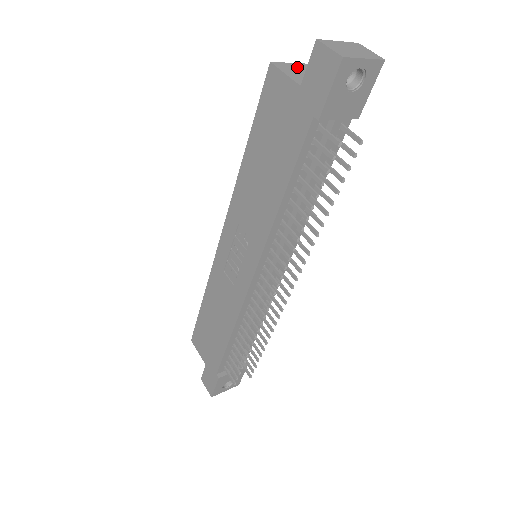
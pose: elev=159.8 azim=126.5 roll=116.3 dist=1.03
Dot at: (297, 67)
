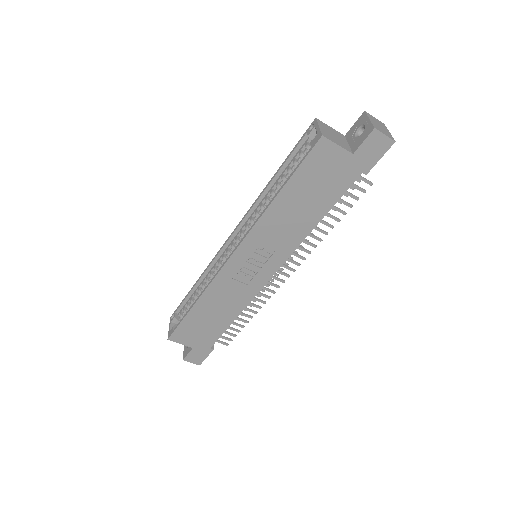
Dot at: (325, 130)
